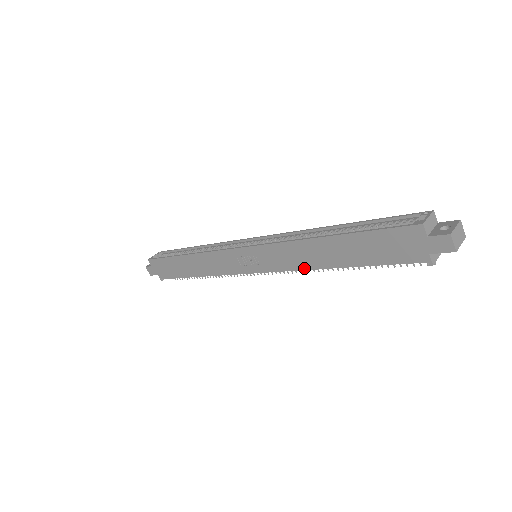
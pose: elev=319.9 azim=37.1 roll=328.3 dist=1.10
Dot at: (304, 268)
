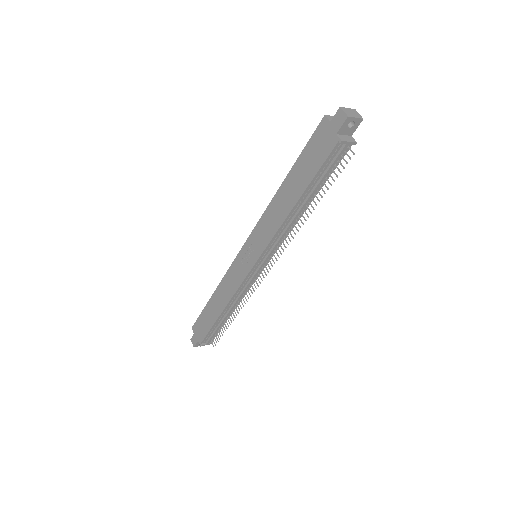
Dot at: (279, 226)
